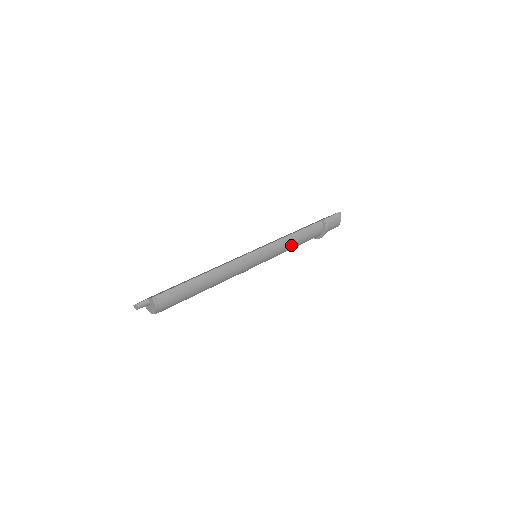
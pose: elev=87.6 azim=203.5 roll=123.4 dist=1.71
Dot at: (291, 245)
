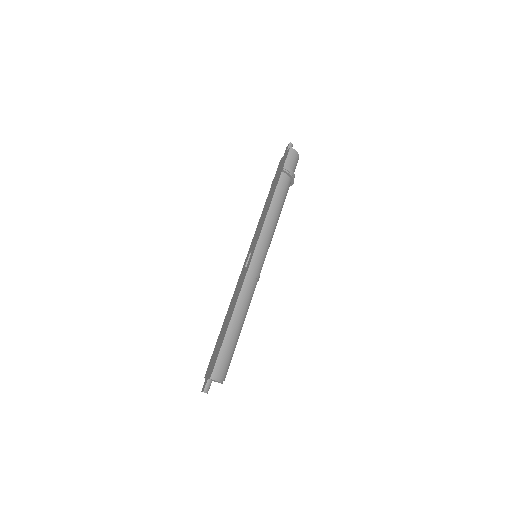
Dot at: (275, 219)
